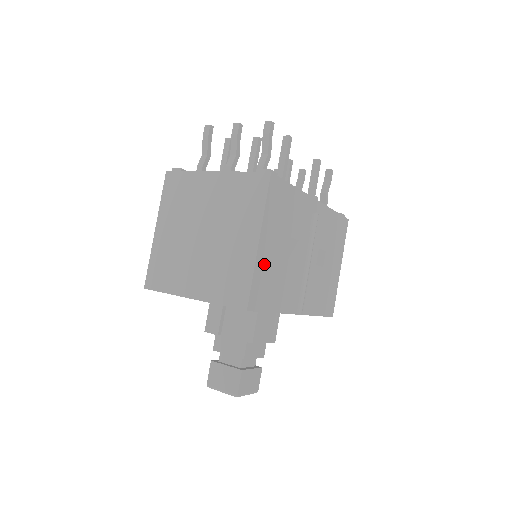
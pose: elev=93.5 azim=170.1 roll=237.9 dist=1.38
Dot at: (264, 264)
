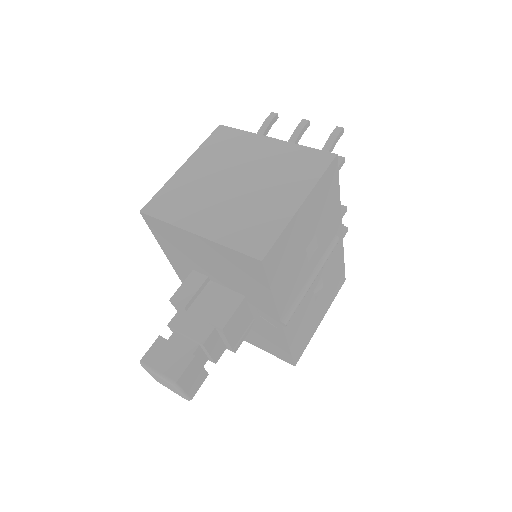
Dot at: (293, 232)
